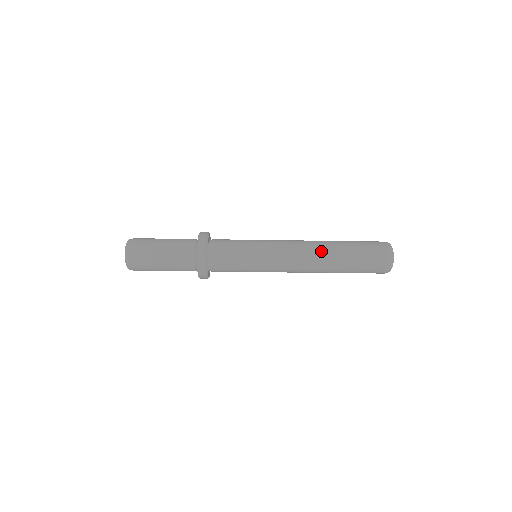
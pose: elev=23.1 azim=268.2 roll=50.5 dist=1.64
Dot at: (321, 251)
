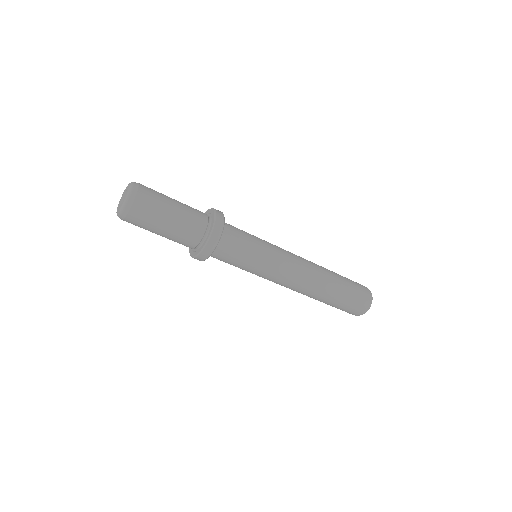
Dot at: (318, 283)
